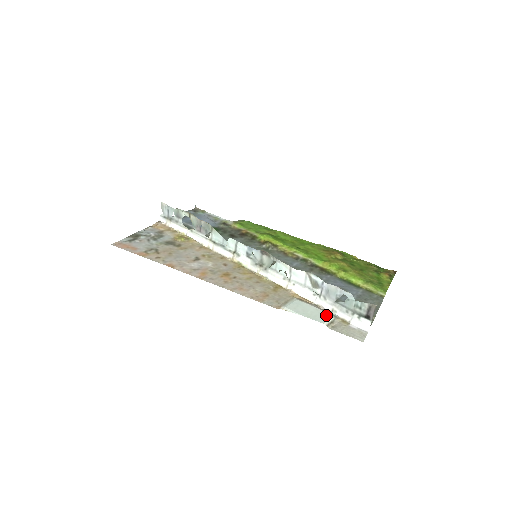
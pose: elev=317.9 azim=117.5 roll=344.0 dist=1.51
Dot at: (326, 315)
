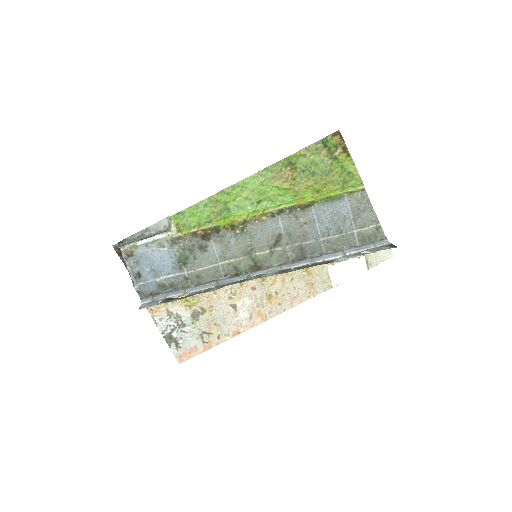
Dot at: (359, 262)
